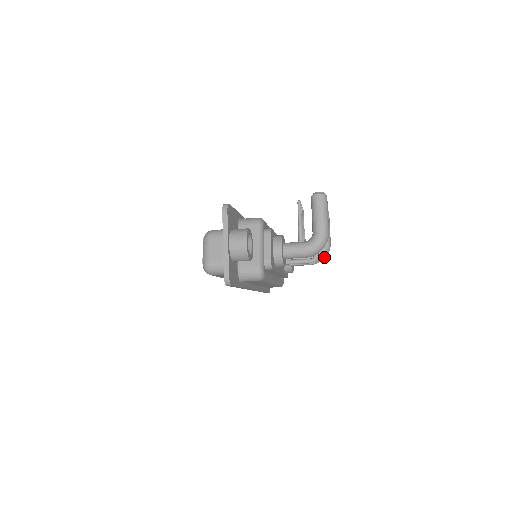
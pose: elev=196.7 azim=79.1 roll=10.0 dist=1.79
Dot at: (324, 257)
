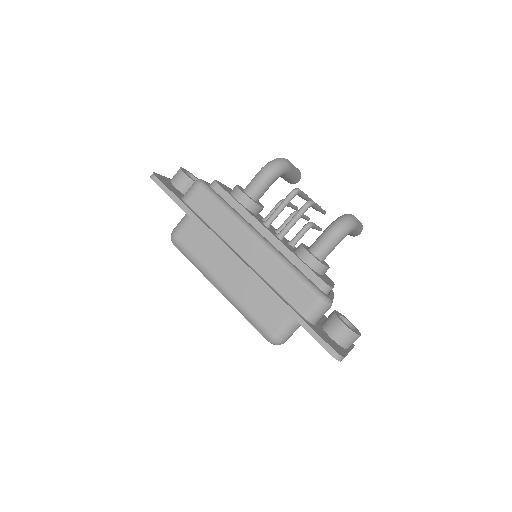
Dot at: (342, 219)
